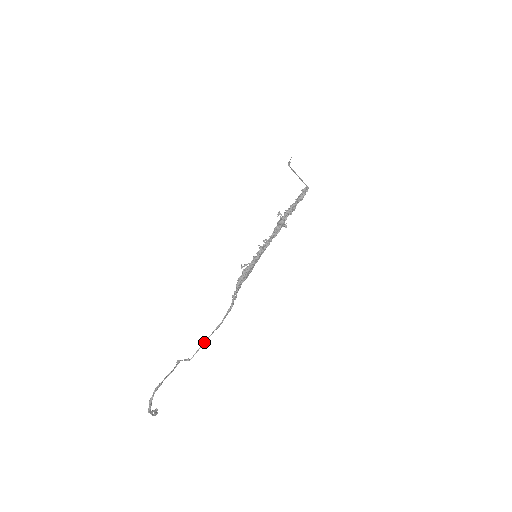
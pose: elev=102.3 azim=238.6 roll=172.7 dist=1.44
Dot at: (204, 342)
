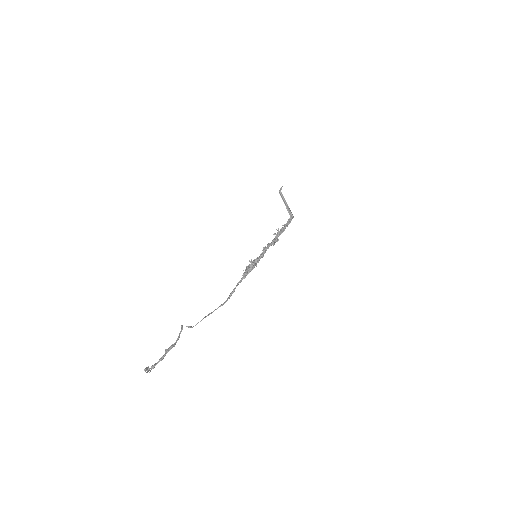
Dot at: (208, 315)
